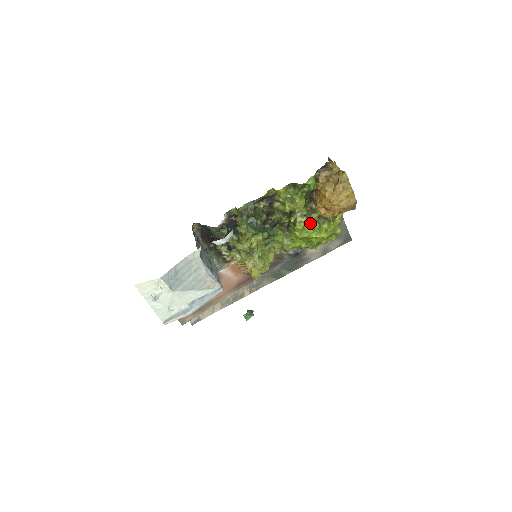
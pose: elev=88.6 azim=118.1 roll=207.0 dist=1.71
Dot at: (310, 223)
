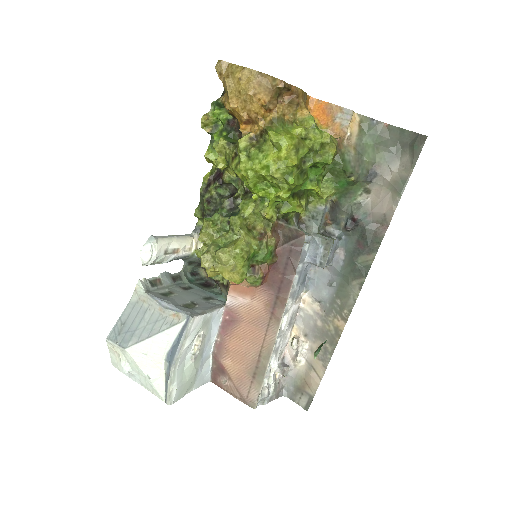
Dot at: (239, 156)
